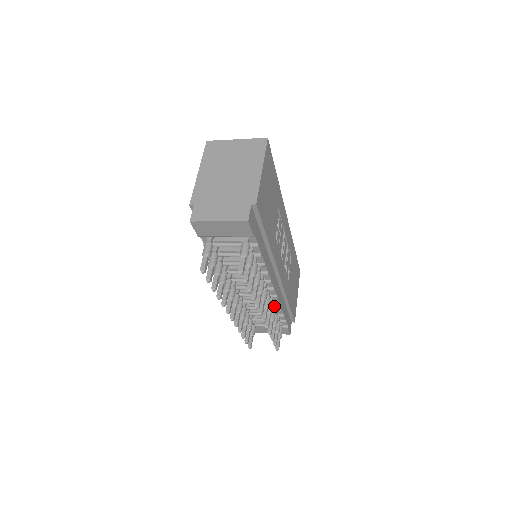
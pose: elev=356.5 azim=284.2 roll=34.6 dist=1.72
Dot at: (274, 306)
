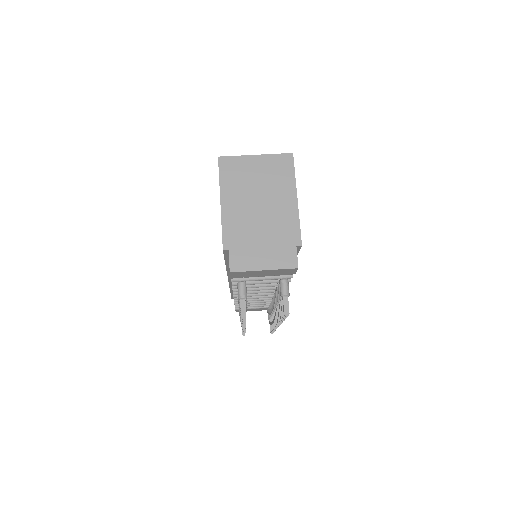
Dot at: occluded
